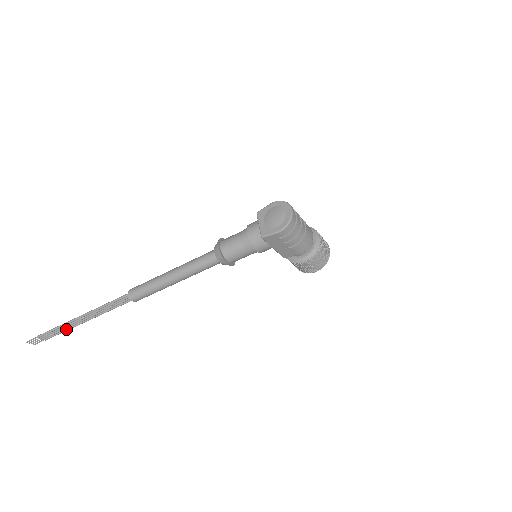
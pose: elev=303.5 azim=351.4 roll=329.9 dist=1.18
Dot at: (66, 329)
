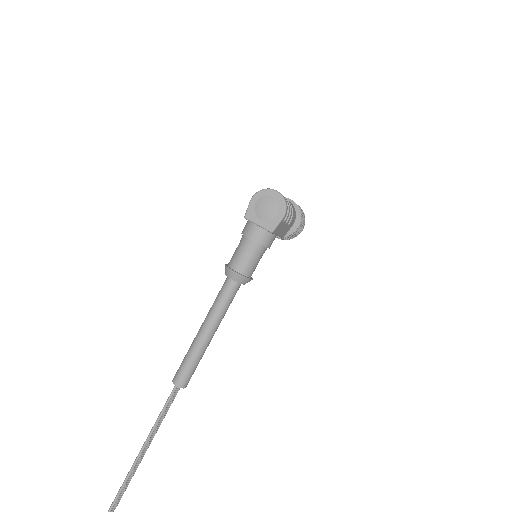
Dot at: (131, 477)
